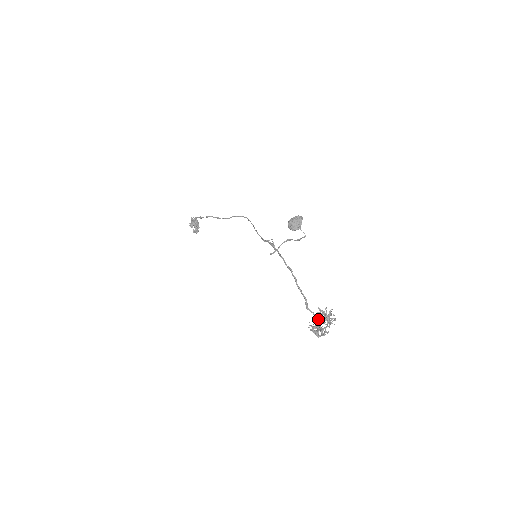
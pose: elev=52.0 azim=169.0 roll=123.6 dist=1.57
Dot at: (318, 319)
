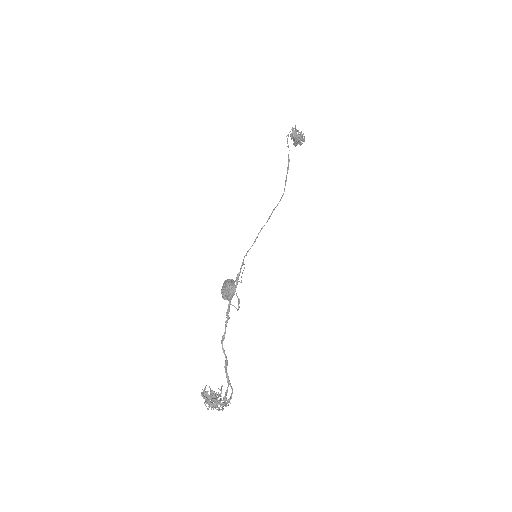
Dot at: (203, 396)
